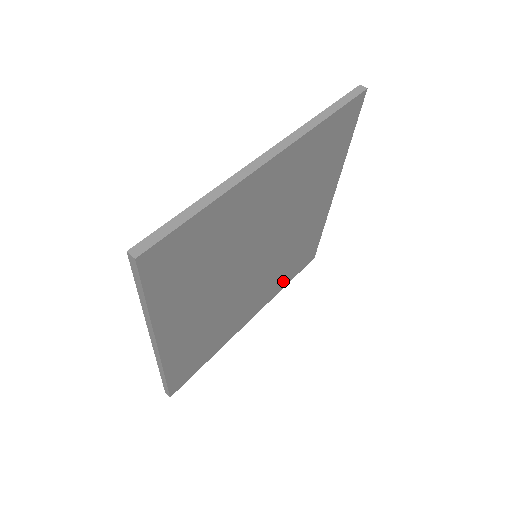
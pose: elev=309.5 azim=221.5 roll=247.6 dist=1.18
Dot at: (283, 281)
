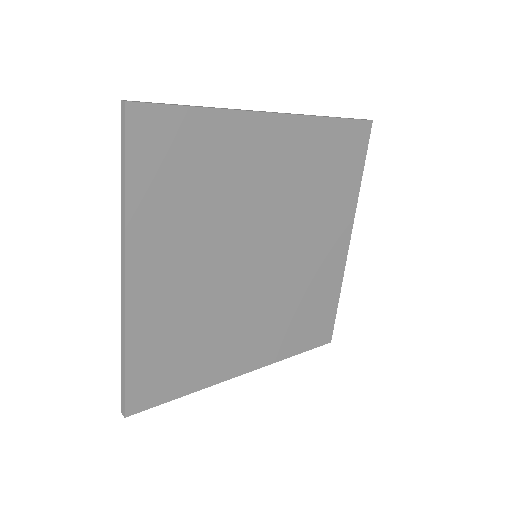
Dot at: (290, 342)
